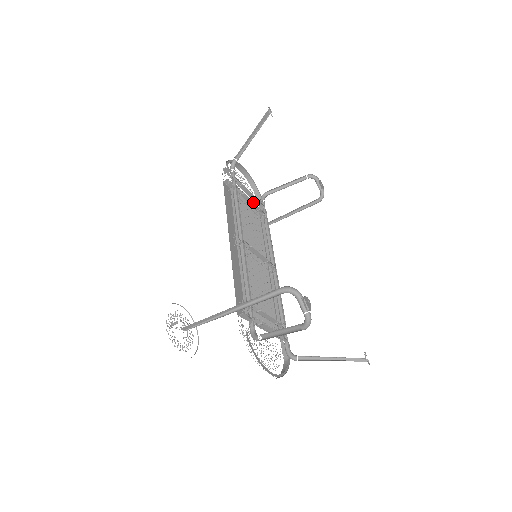
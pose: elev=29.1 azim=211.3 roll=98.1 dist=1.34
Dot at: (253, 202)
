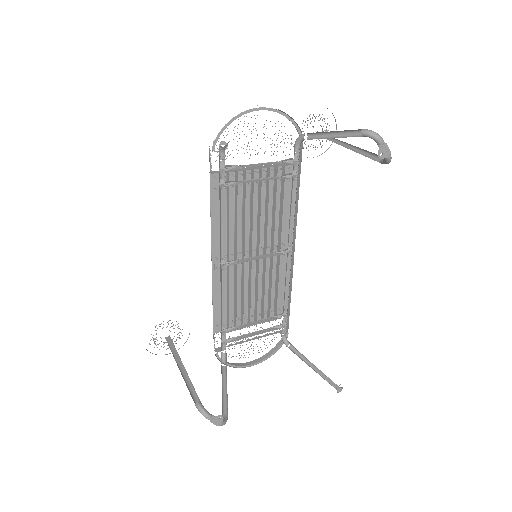
Dot at: (264, 179)
